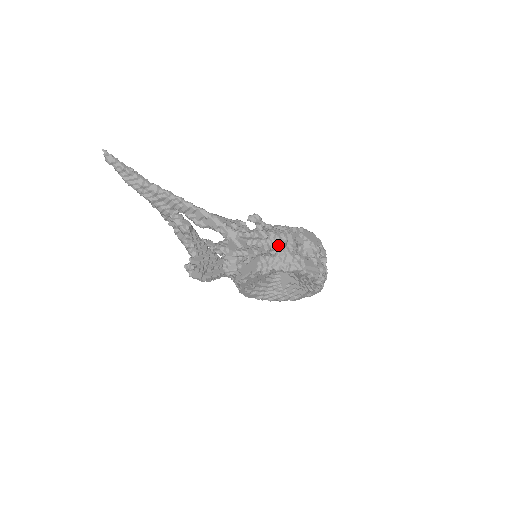
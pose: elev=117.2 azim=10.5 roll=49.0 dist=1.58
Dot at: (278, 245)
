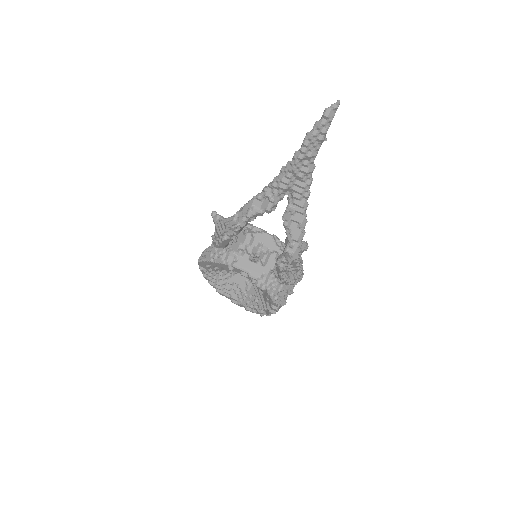
Dot at: (293, 281)
